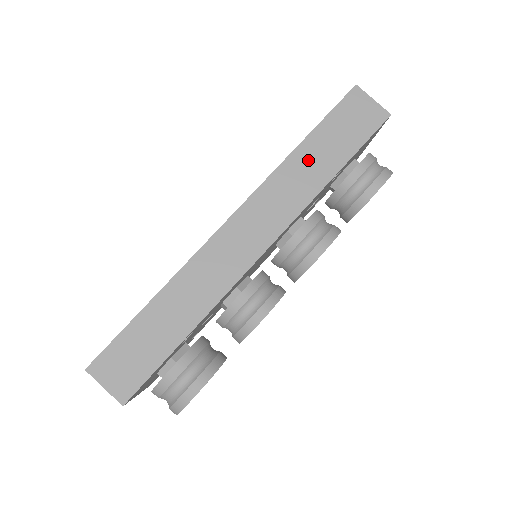
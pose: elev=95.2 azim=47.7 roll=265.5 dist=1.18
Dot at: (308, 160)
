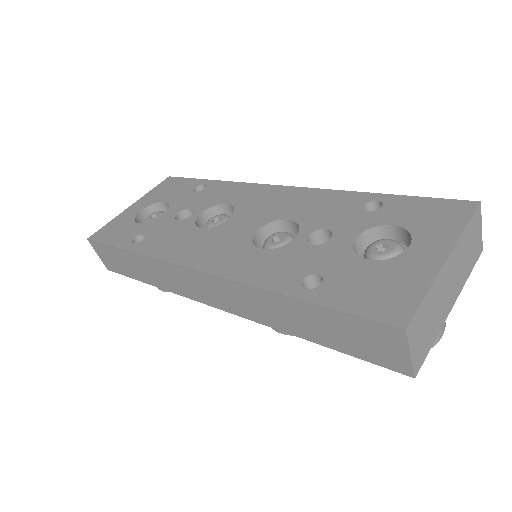
Dot at: (288, 311)
